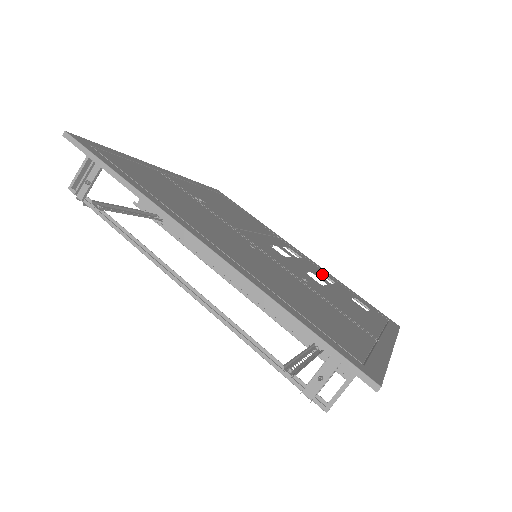
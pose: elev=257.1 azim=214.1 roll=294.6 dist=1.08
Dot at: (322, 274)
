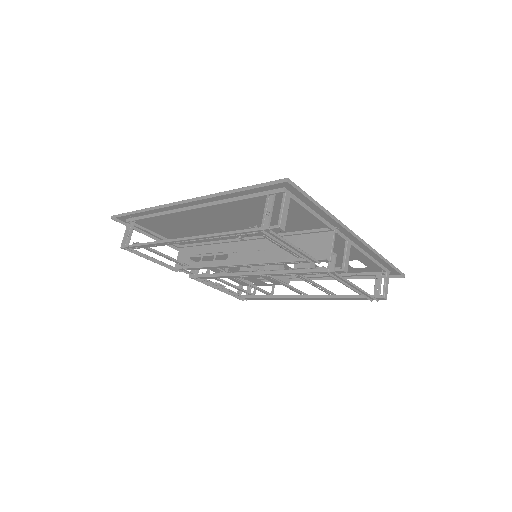
Dot at: (330, 276)
